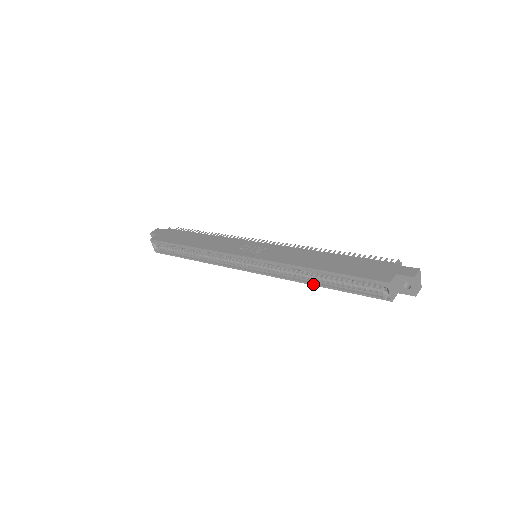
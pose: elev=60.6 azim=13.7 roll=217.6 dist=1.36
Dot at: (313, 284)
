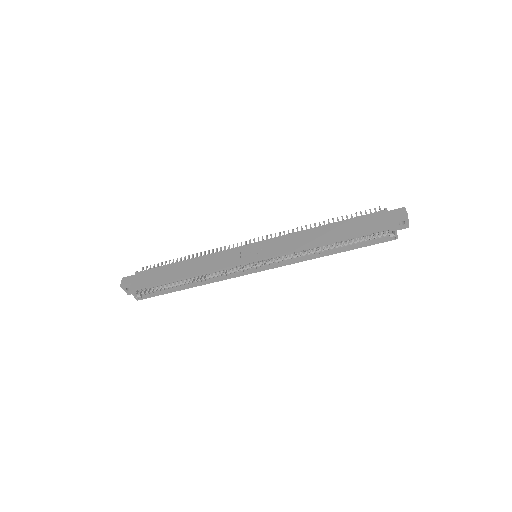
Dot at: (327, 255)
